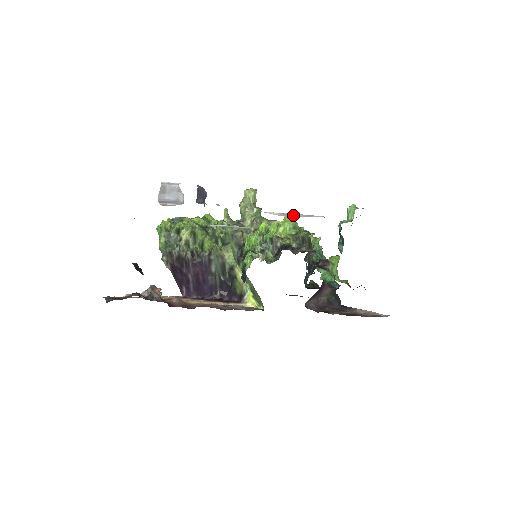
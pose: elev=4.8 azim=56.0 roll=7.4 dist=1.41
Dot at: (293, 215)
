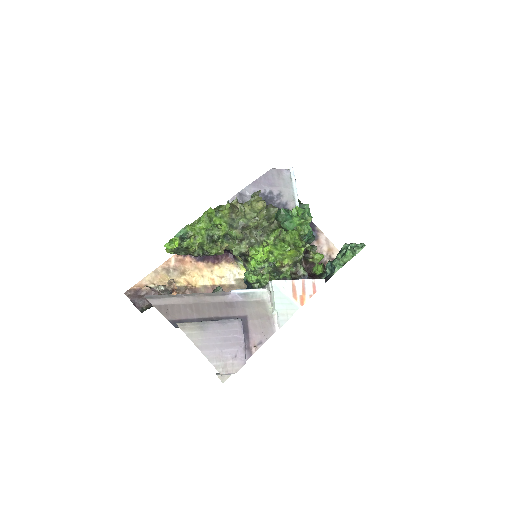
Dot at: (302, 290)
